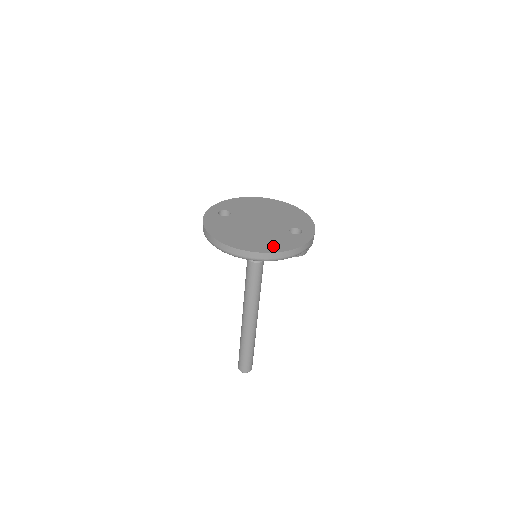
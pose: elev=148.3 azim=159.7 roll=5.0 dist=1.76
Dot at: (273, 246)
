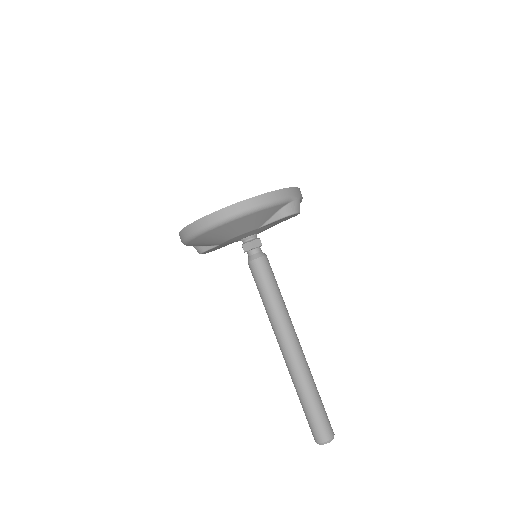
Dot at: occluded
